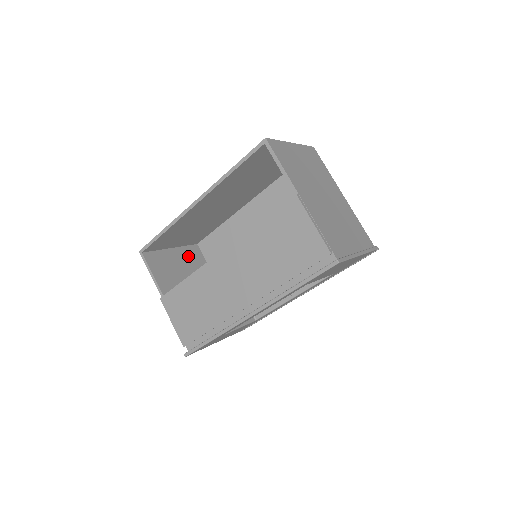
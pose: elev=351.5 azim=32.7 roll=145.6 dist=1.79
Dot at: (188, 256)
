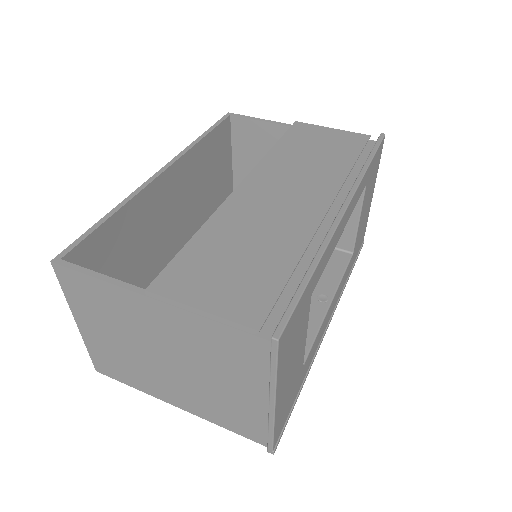
Dot at: occluded
